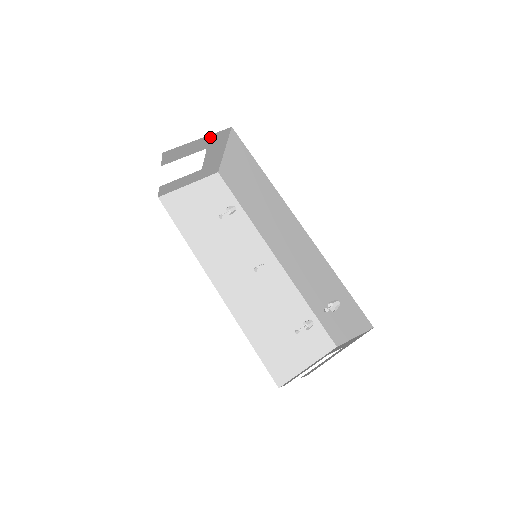
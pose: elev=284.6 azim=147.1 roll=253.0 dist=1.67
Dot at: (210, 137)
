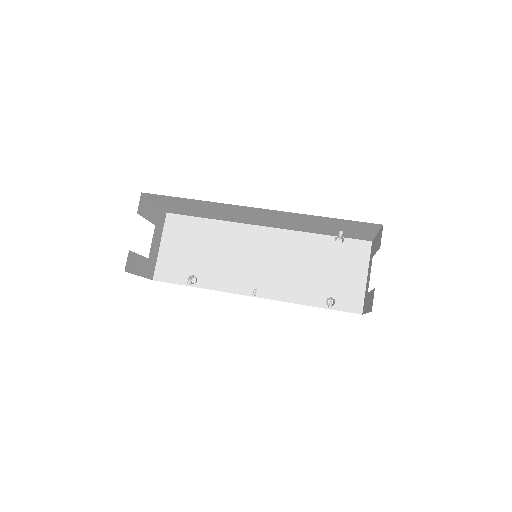
Dot at: (158, 211)
